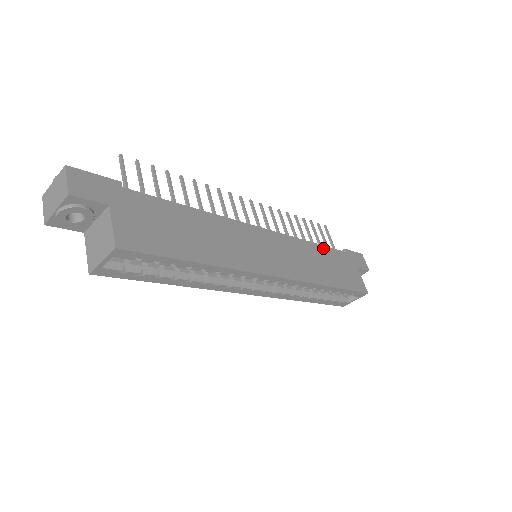
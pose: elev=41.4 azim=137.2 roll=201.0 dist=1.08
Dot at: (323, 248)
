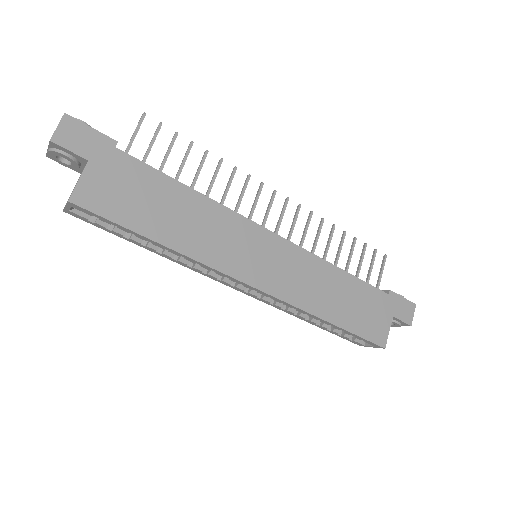
Dot at: (352, 279)
